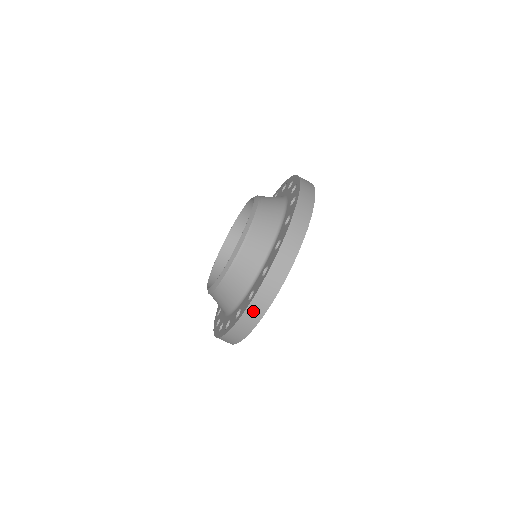
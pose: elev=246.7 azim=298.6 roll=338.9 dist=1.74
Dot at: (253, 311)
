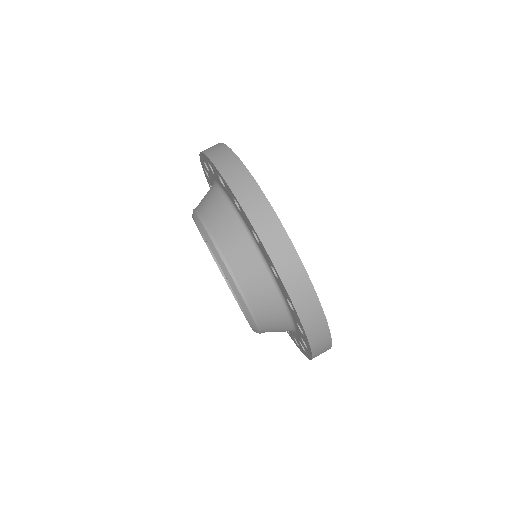
Dot at: (309, 316)
